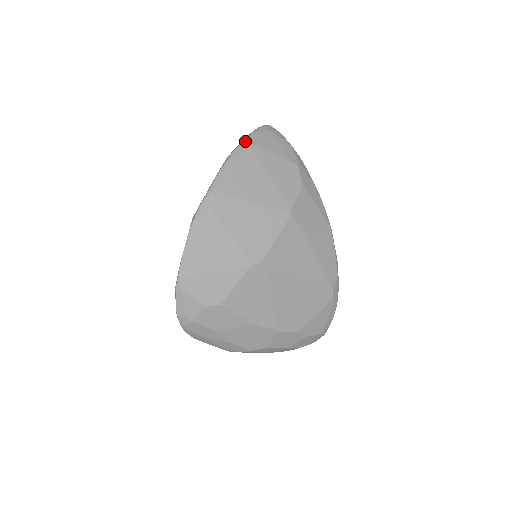
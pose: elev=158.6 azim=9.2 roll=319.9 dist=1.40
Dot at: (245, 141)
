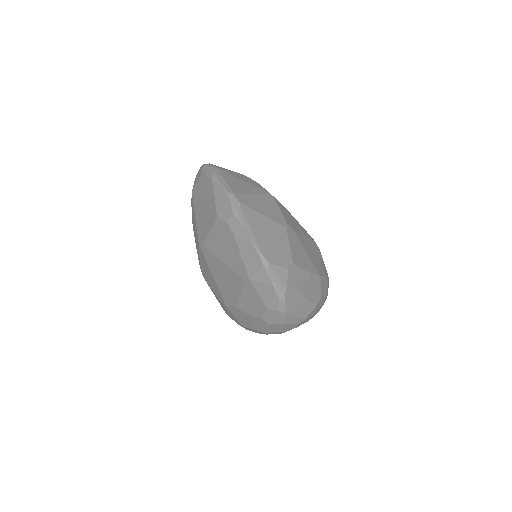
Dot at: (211, 168)
